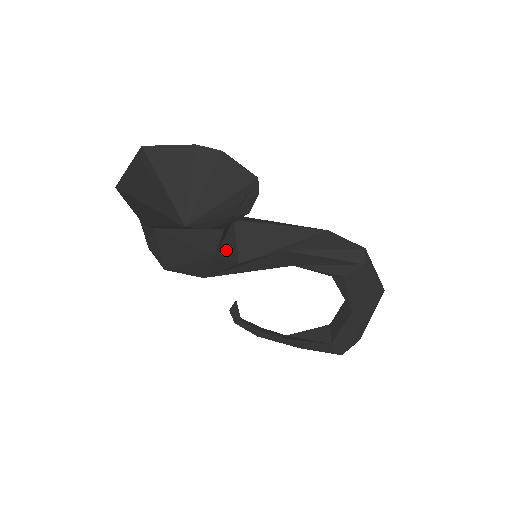
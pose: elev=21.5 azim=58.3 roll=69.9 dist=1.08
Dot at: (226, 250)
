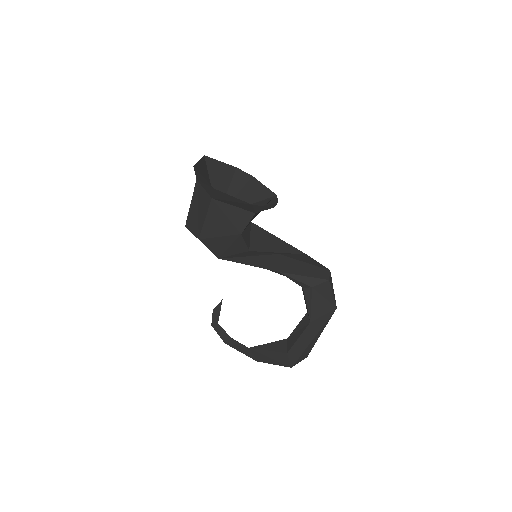
Dot at: (246, 236)
